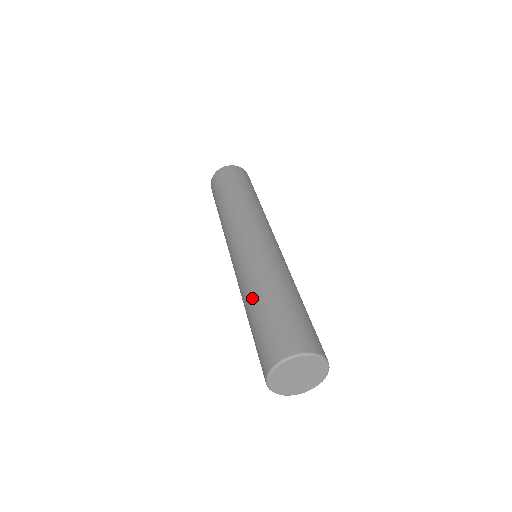
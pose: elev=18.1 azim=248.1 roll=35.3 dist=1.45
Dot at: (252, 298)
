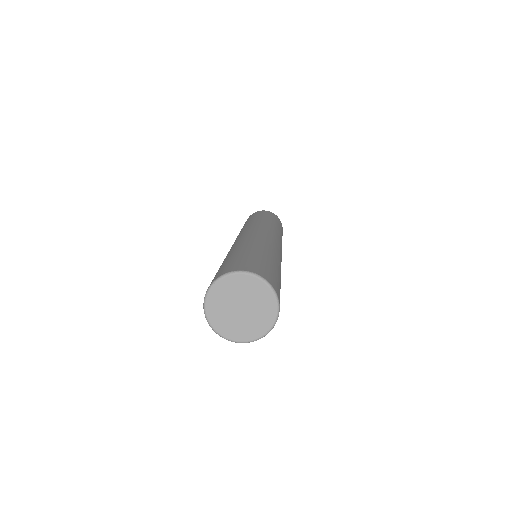
Dot at: occluded
